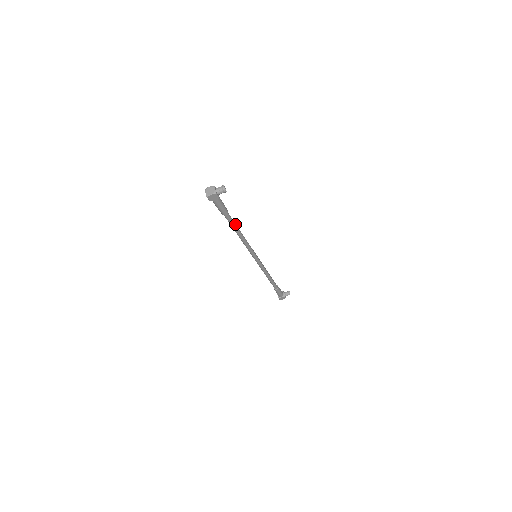
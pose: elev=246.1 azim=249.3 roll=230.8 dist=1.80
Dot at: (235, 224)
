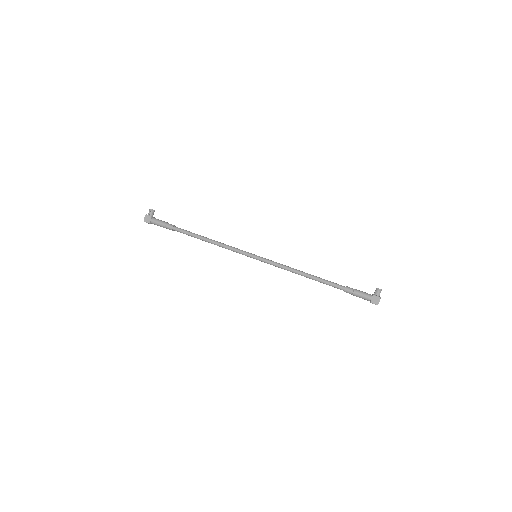
Dot at: (193, 233)
